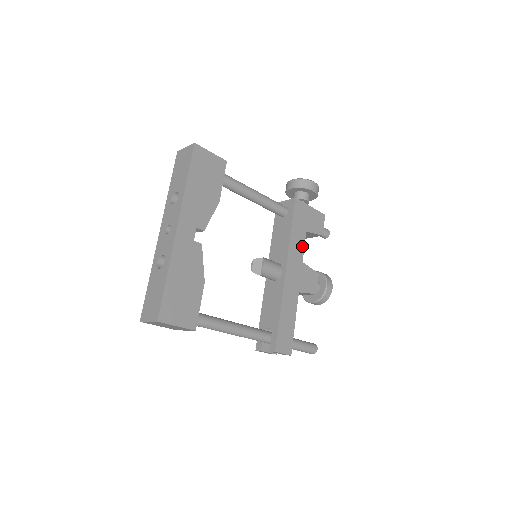
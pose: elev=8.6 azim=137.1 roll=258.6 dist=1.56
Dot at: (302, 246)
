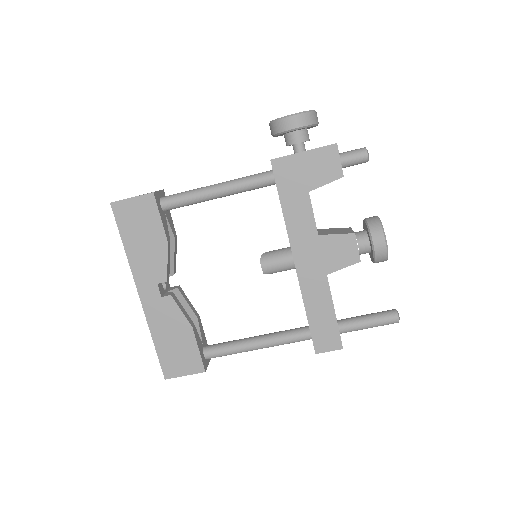
Dot at: (309, 215)
